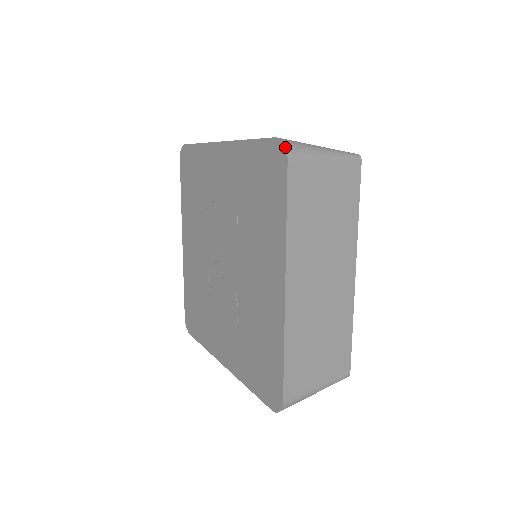
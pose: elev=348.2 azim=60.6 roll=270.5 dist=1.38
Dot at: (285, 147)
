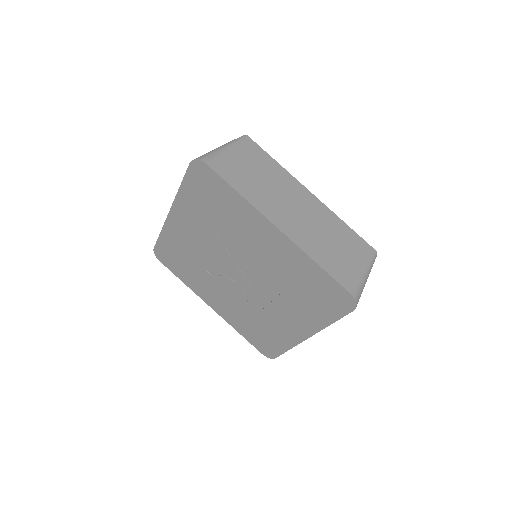
Dot at: (356, 306)
